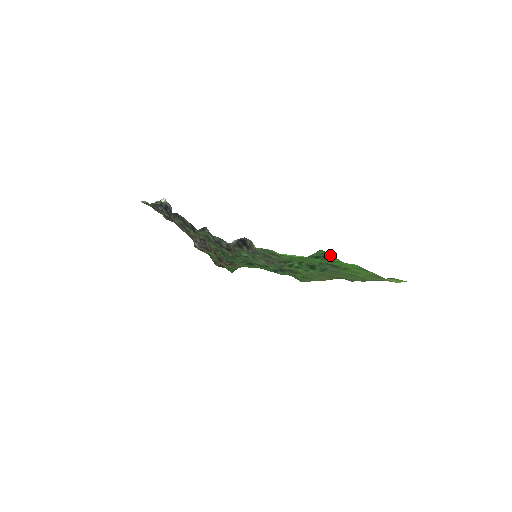
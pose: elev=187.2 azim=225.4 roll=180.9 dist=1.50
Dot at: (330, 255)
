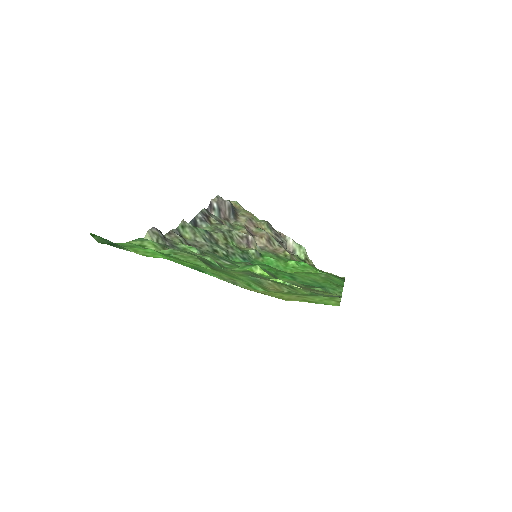
Dot at: occluded
